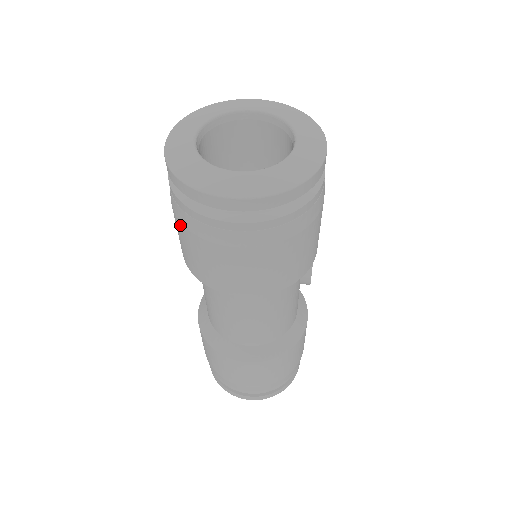
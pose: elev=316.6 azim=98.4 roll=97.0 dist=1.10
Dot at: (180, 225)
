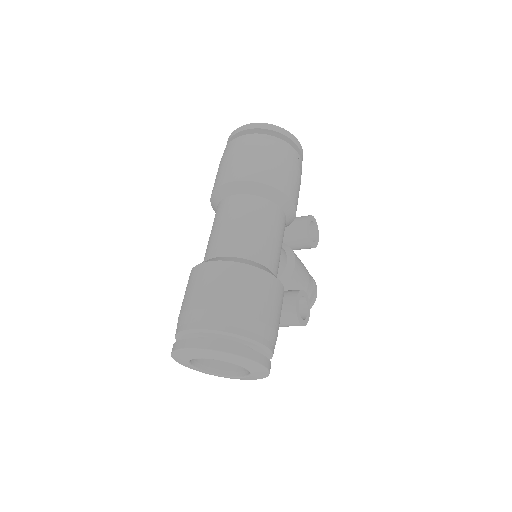
Dot at: occluded
